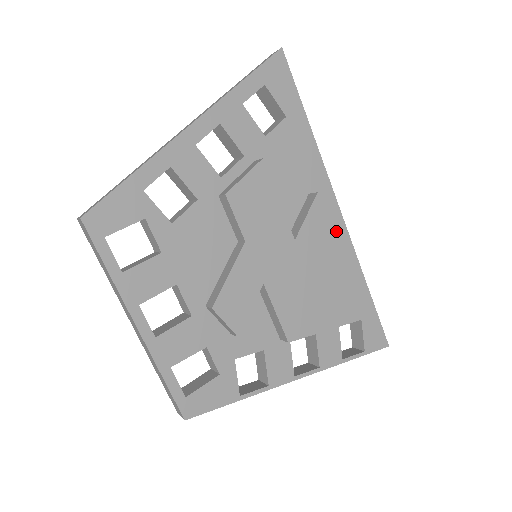
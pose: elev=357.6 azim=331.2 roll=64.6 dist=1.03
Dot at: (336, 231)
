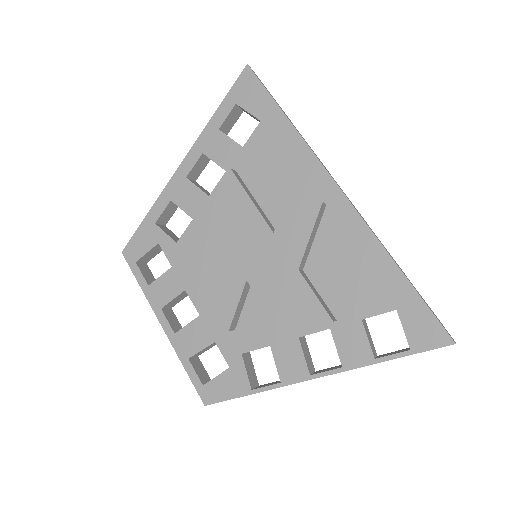
Dot at: (338, 212)
